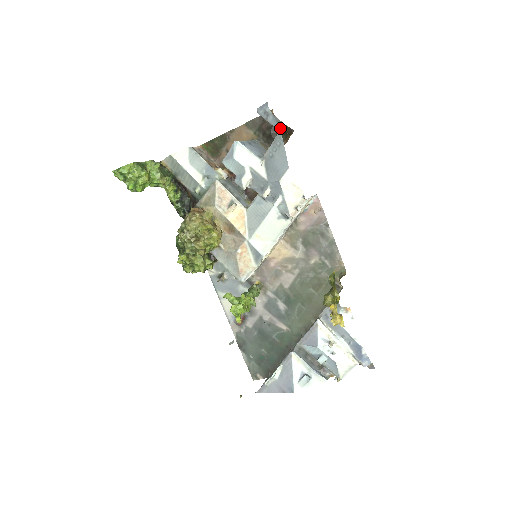
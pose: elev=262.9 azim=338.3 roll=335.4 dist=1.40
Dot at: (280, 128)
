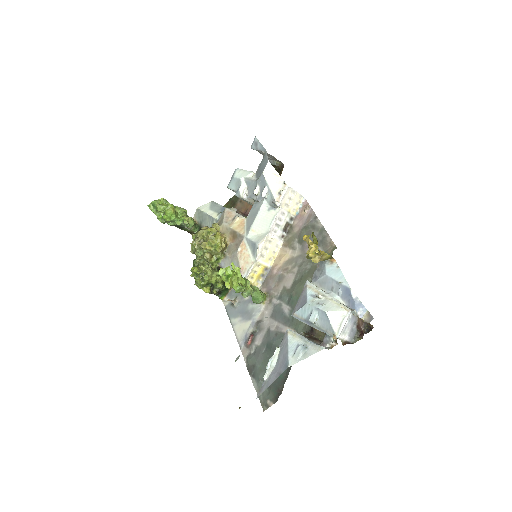
Dot at: (276, 169)
